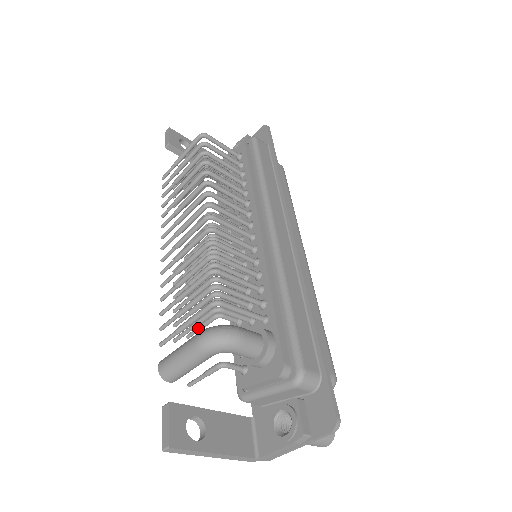
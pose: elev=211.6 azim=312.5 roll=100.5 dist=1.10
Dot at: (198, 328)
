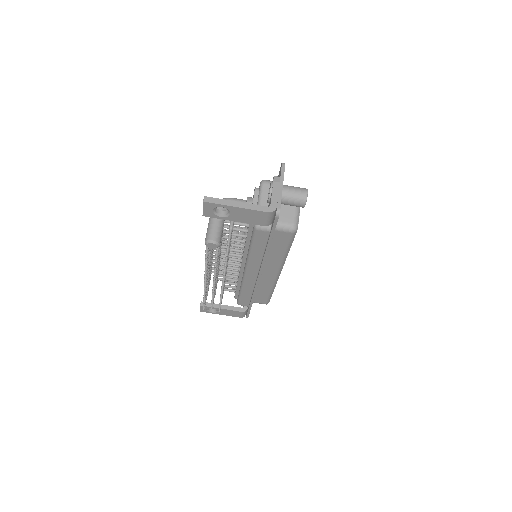
Dot at: occluded
